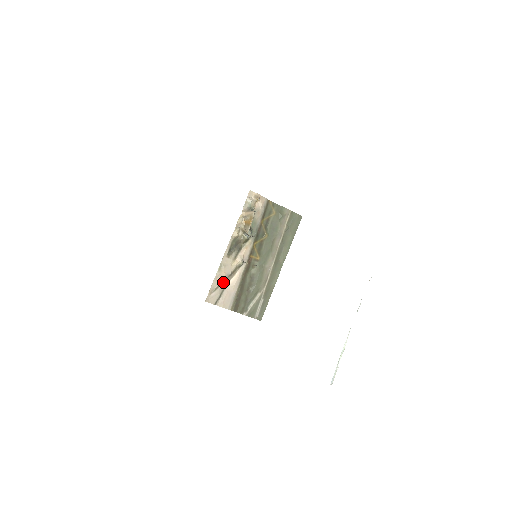
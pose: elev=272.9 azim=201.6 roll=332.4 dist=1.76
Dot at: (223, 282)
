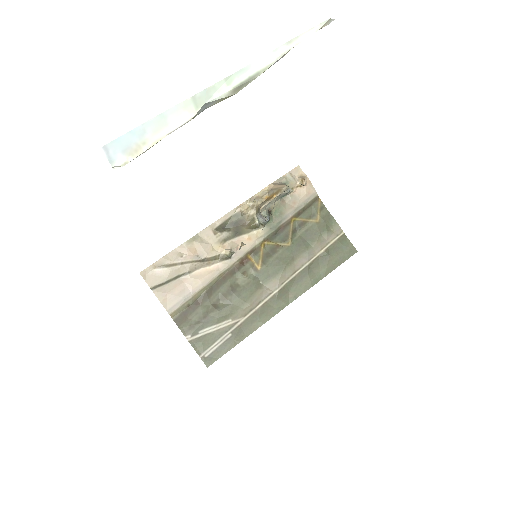
Dot at: (185, 264)
